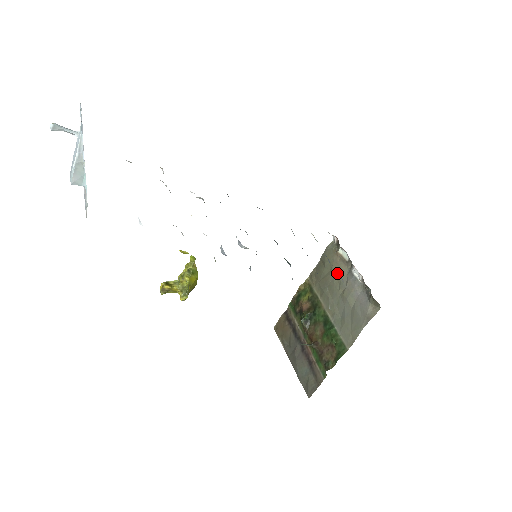
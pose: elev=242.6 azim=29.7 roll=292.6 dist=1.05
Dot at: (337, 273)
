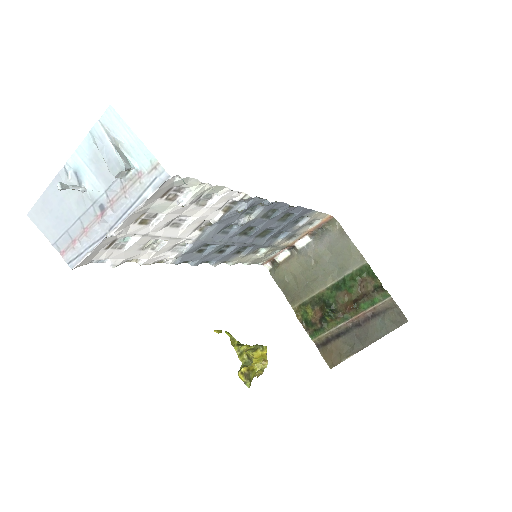
Dot at: (297, 267)
